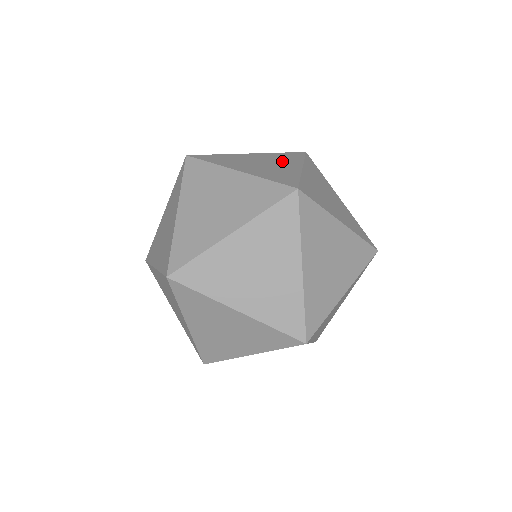
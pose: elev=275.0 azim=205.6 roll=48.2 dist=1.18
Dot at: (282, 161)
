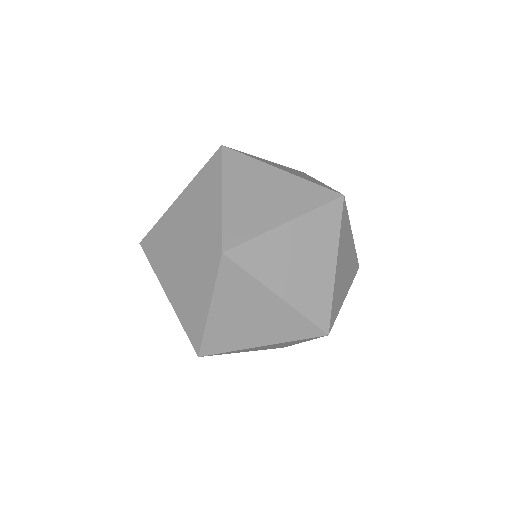
Dot at: (287, 200)
